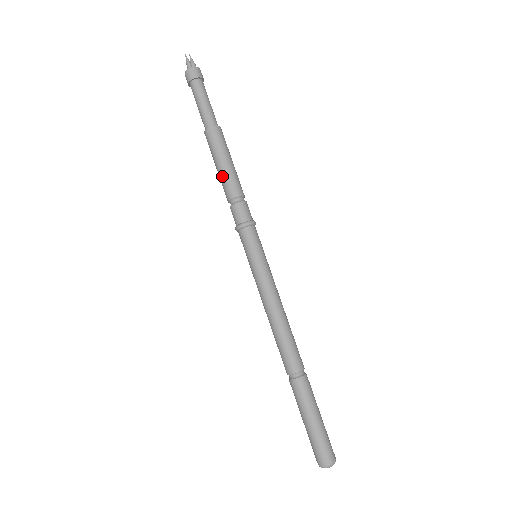
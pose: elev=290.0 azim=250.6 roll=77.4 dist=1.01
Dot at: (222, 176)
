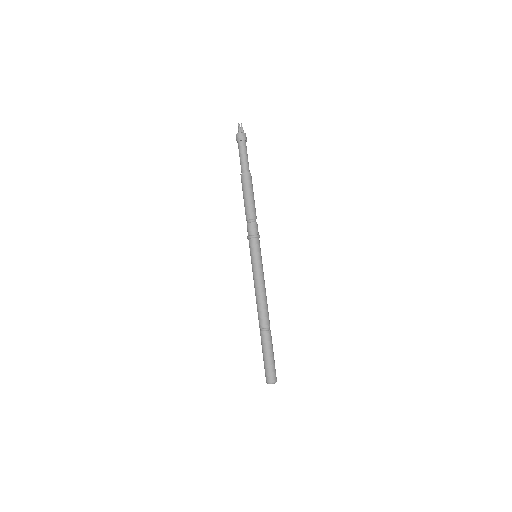
Dot at: (246, 204)
